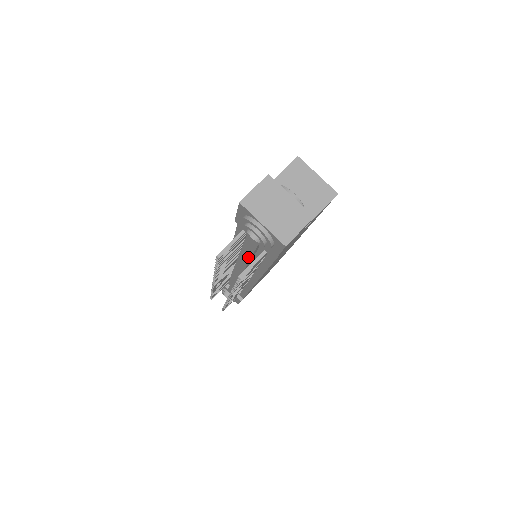
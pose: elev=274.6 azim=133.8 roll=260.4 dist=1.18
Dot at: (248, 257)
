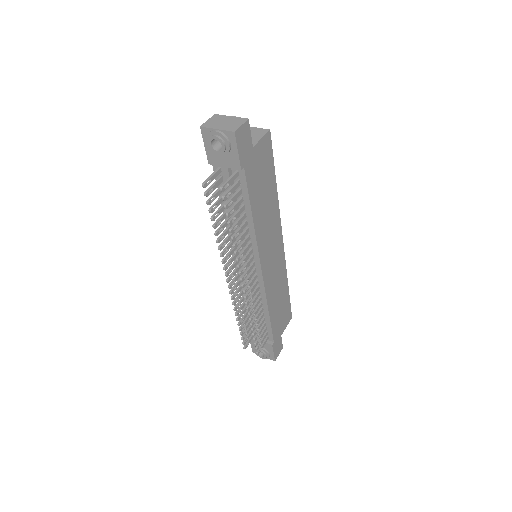
Dot at: (234, 211)
